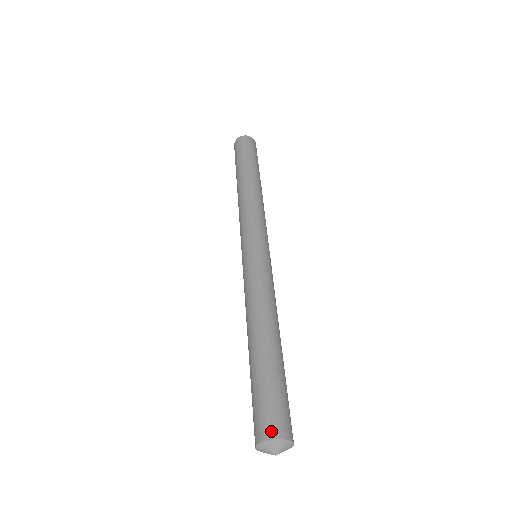
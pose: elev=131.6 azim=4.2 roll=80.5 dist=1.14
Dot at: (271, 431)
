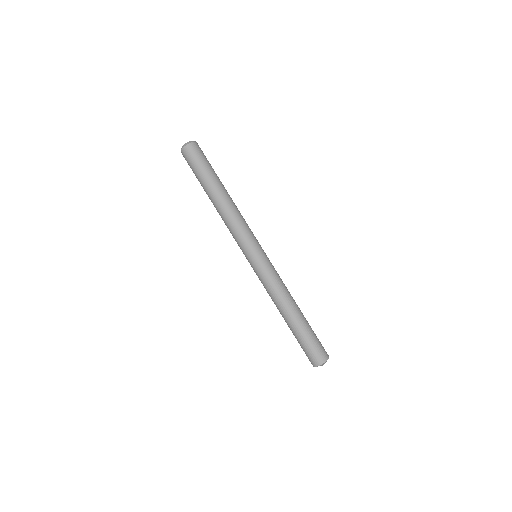
Dot at: (318, 362)
